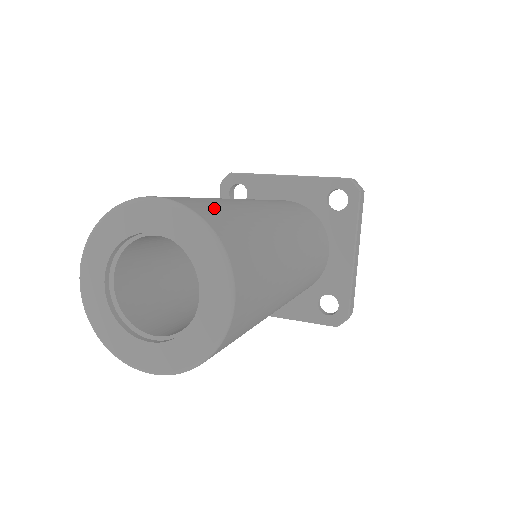
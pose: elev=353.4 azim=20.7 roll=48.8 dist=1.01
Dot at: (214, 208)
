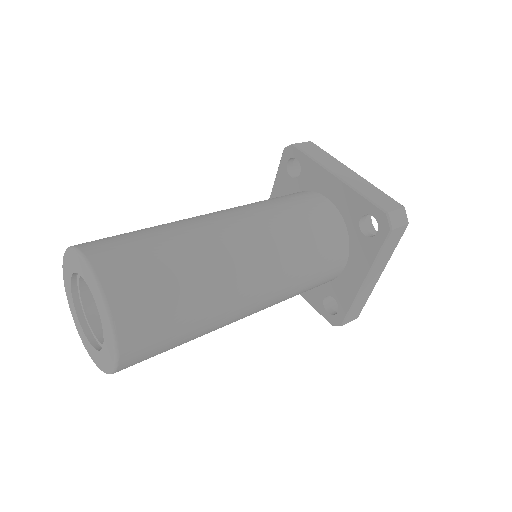
Dot at: (141, 275)
